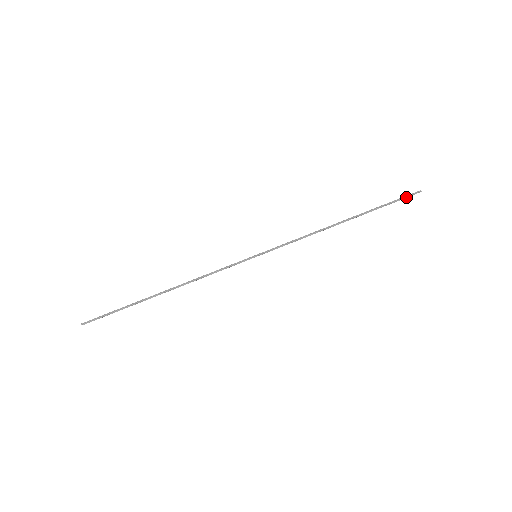
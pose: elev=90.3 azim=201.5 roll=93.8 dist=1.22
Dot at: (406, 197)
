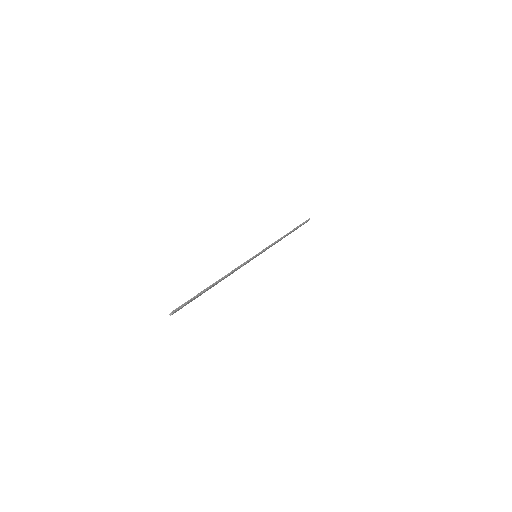
Dot at: occluded
